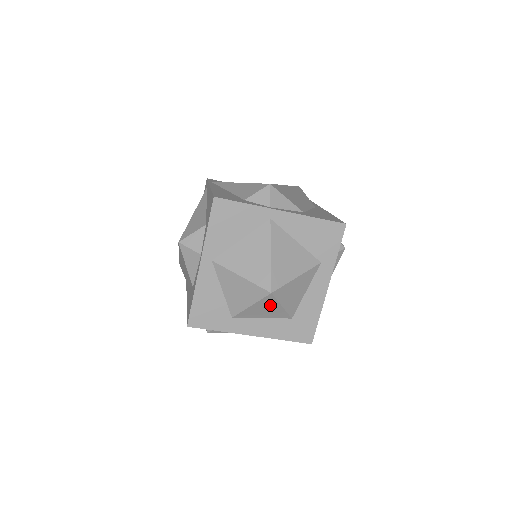
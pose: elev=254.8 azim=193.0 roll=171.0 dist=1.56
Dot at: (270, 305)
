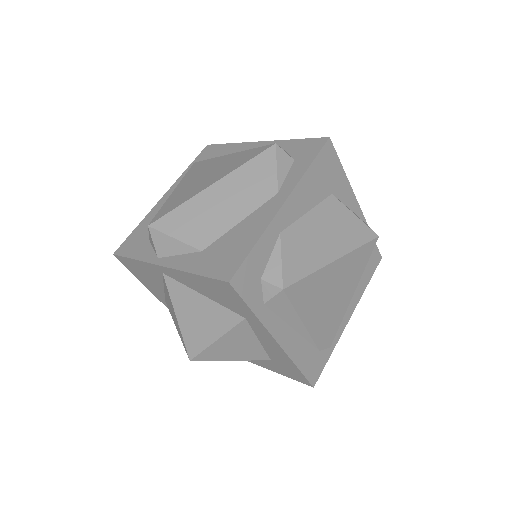
Dot at: occluded
